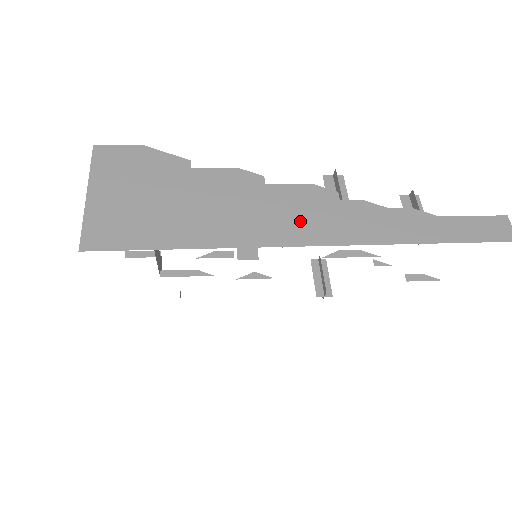
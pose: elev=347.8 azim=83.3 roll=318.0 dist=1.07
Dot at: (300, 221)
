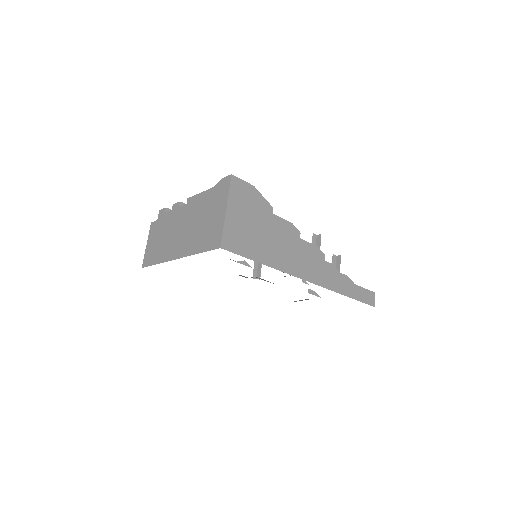
Dot at: (309, 266)
